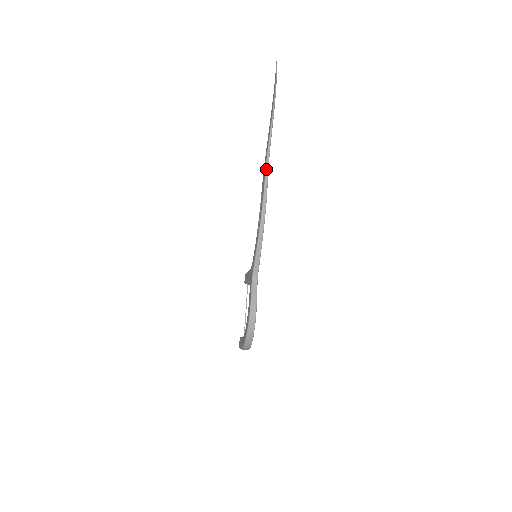
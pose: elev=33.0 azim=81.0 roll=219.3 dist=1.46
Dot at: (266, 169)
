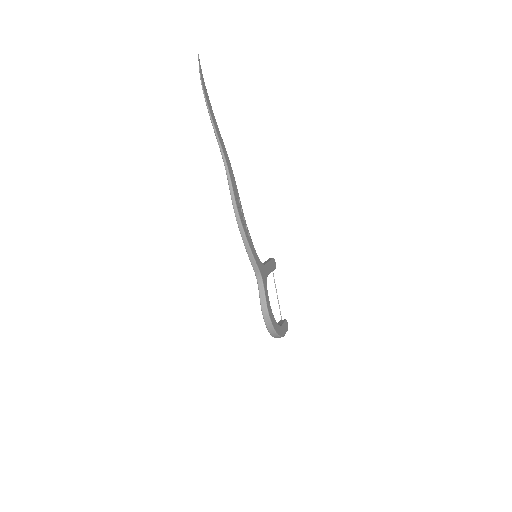
Dot at: (227, 176)
